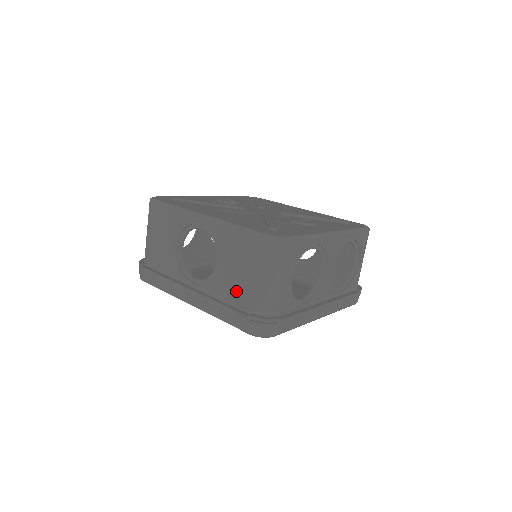
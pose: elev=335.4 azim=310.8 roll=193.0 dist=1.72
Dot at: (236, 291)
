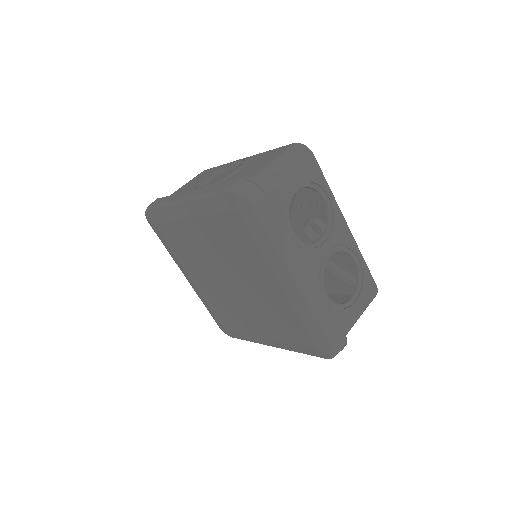
Dot at: (240, 177)
